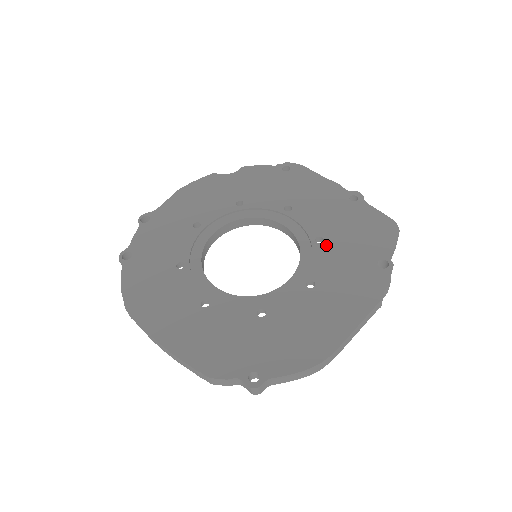
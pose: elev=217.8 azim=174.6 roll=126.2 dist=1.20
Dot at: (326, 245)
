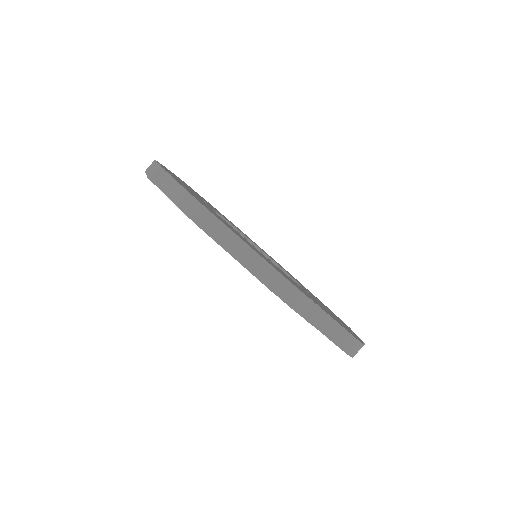
Dot at: occluded
